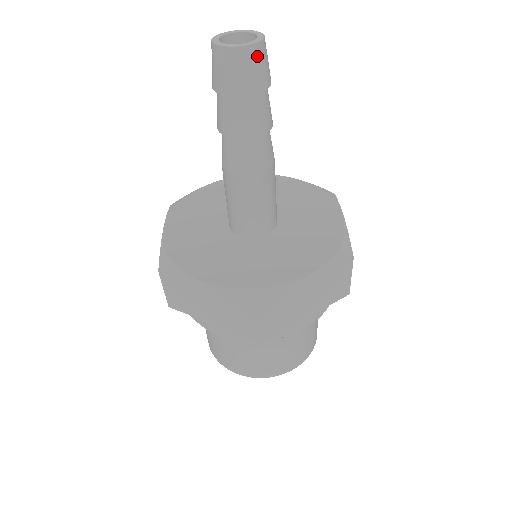
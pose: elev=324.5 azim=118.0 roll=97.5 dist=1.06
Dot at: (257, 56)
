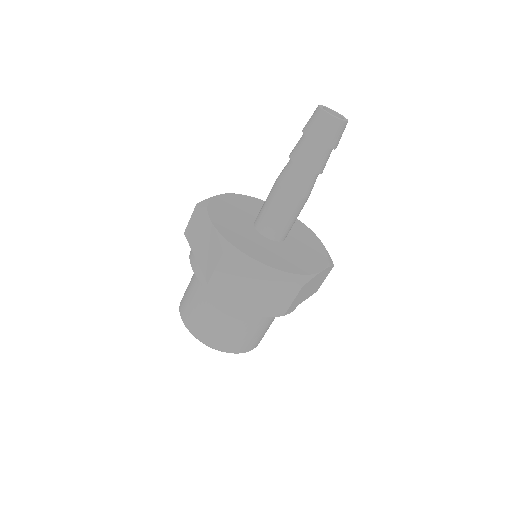
Dot at: (334, 125)
